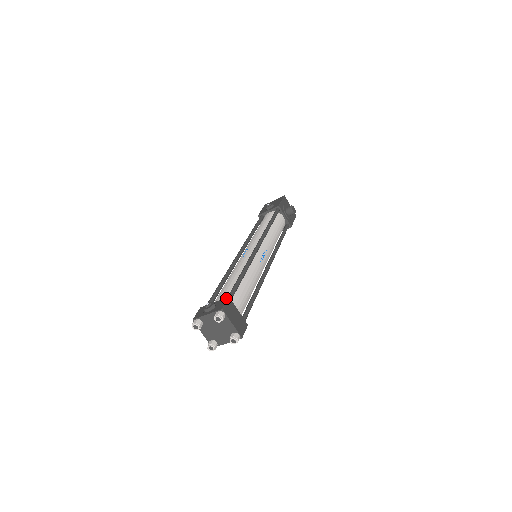
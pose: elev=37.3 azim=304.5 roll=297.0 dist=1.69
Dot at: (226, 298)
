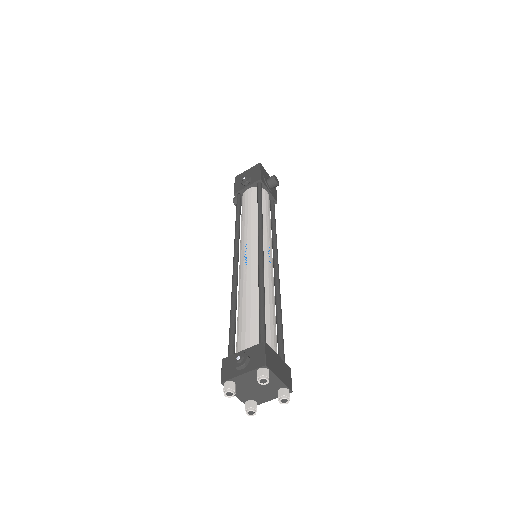
Dot at: (262, 344)
